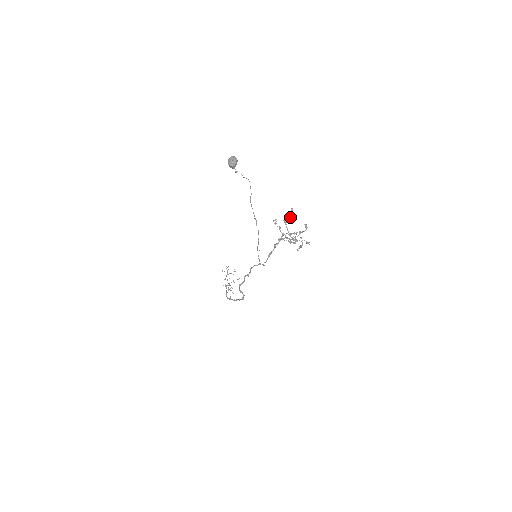
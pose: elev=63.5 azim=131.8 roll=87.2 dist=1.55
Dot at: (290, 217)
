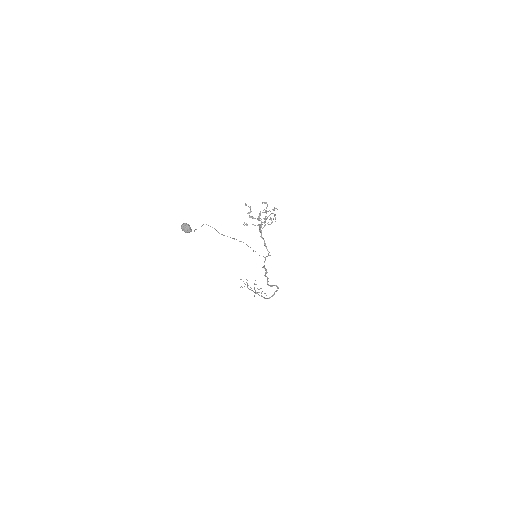
Dot at: (250, 211)
